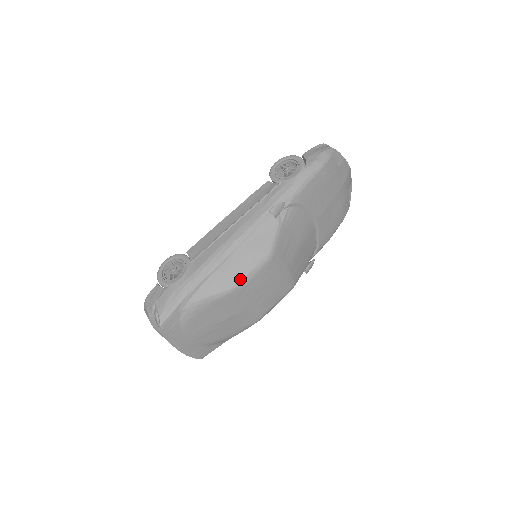
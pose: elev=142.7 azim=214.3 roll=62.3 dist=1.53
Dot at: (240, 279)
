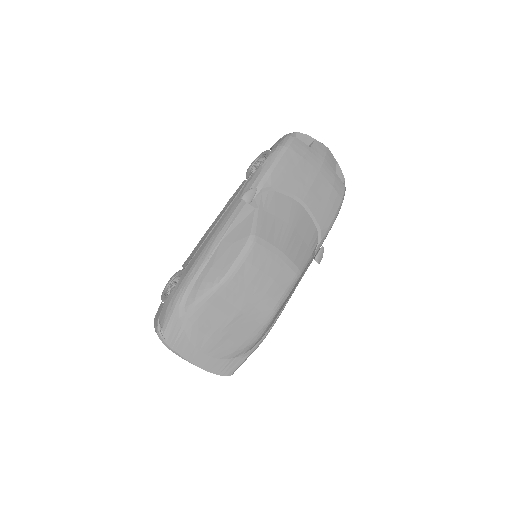
Dot at: (228, 269)
